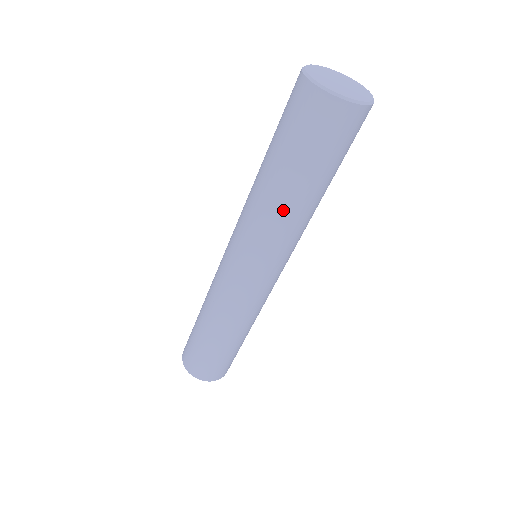
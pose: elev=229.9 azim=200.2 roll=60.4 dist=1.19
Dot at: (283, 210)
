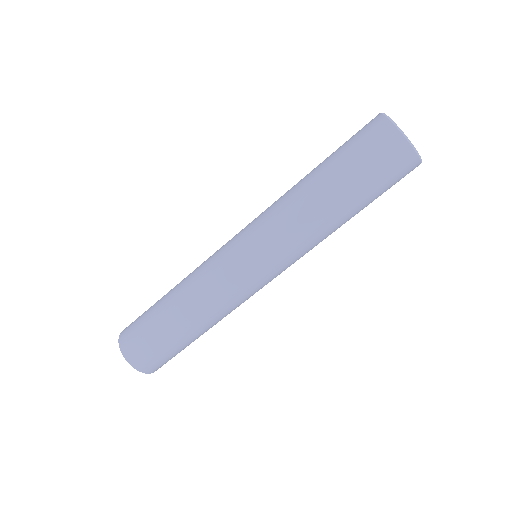
Dot at: (328, 228)
